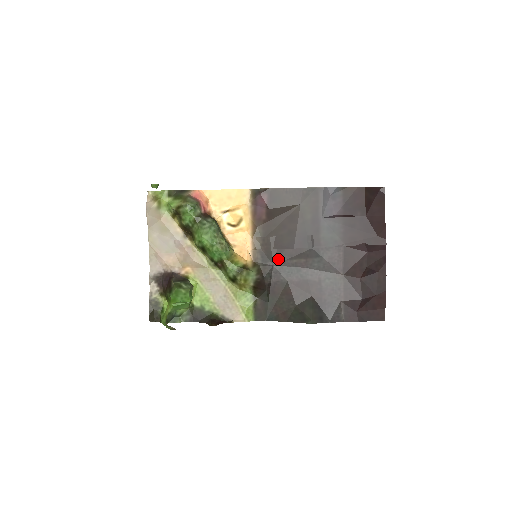
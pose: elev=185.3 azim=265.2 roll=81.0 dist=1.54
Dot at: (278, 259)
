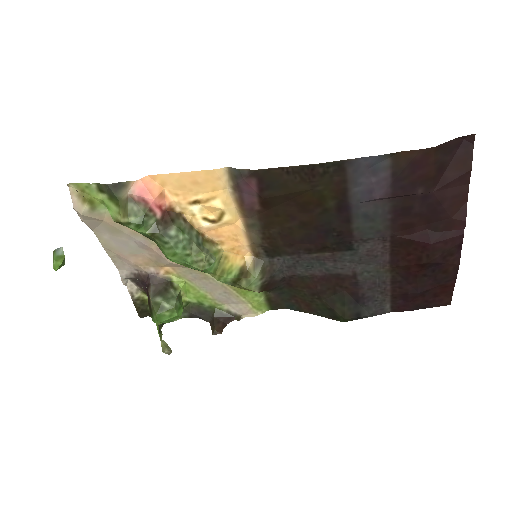
Dot at: (290, 254)
